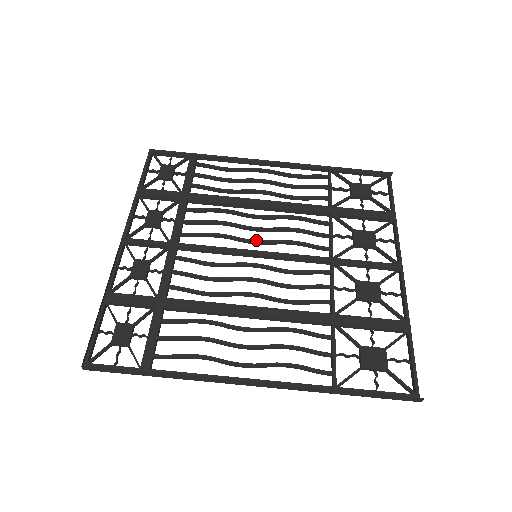
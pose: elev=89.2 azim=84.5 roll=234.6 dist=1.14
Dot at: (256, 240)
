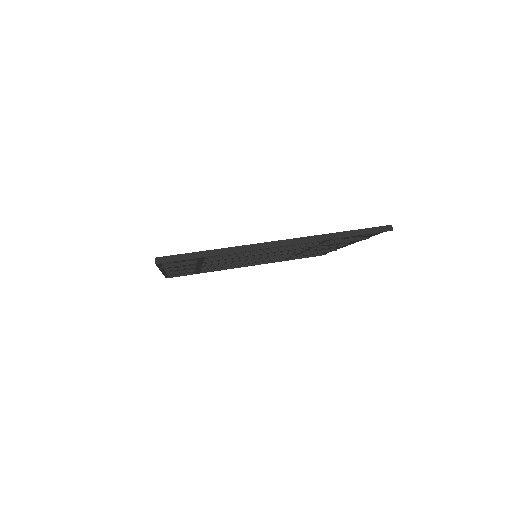
Dot at: occluded
